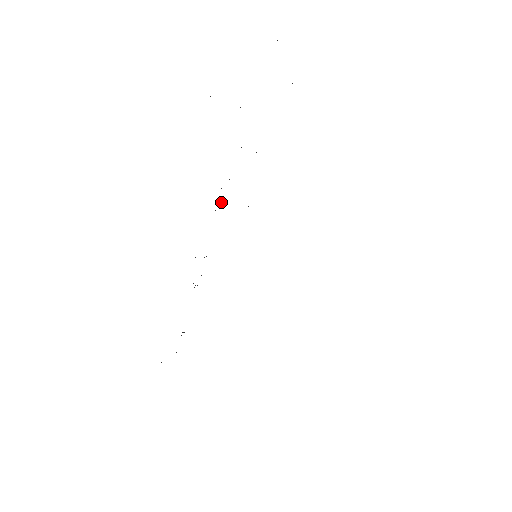
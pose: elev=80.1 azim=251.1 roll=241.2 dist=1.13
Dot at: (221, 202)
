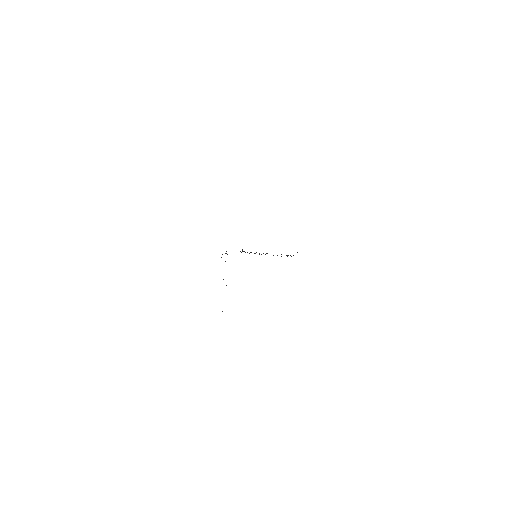
Dot at: occluded
